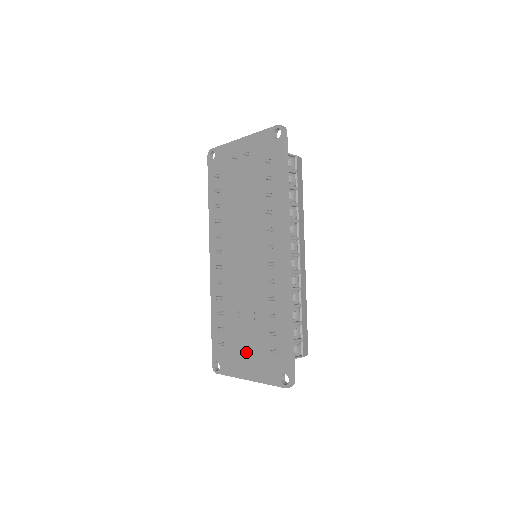
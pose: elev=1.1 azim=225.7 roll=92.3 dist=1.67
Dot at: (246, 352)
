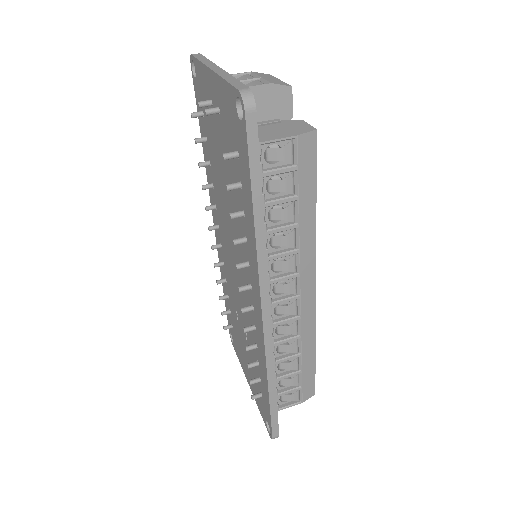
Dot at: (245, 360)
